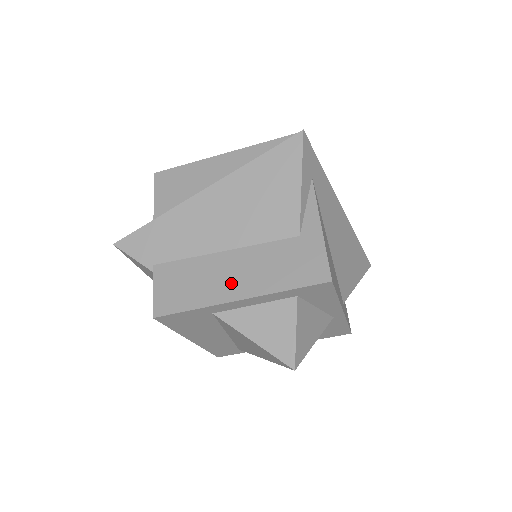
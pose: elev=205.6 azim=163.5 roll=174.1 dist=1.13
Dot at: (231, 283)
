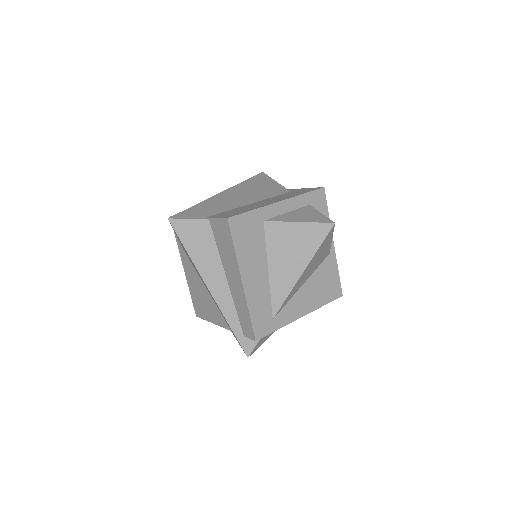
Dot at: (268, 202)
